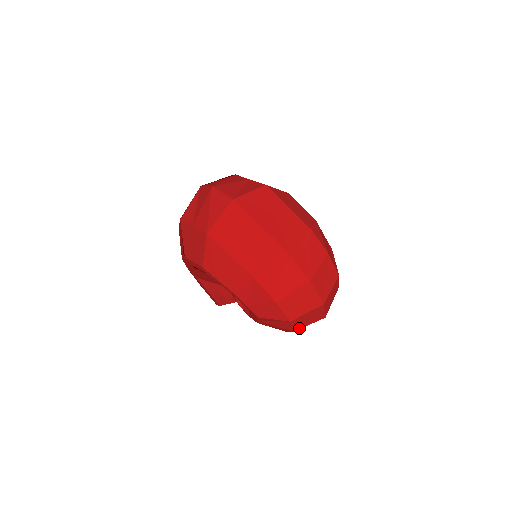
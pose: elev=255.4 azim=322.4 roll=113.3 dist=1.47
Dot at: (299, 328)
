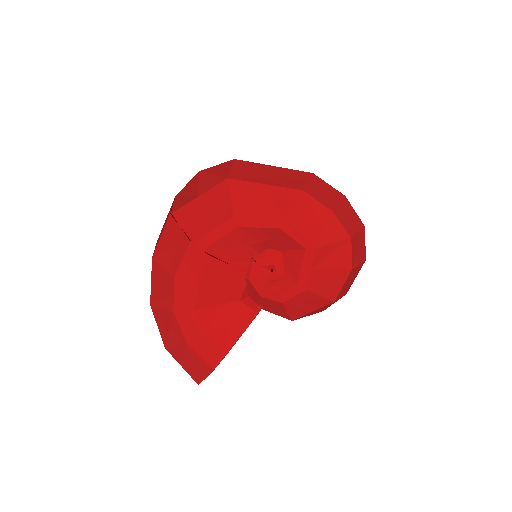
Dot at: (354, 266)
